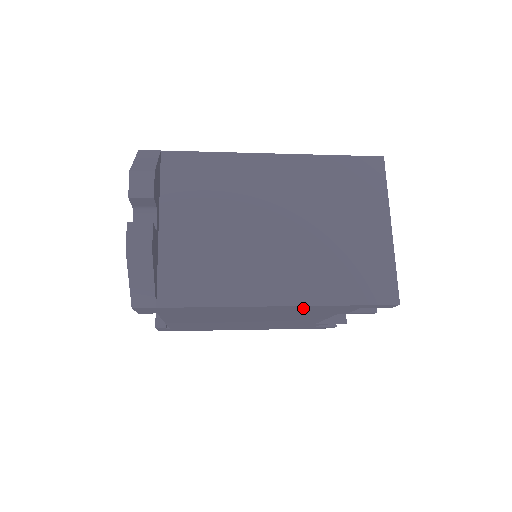
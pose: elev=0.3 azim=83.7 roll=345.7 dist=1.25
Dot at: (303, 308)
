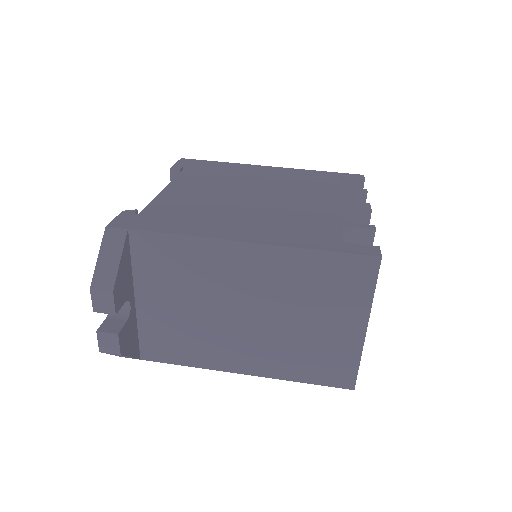
Dot at: occluded
